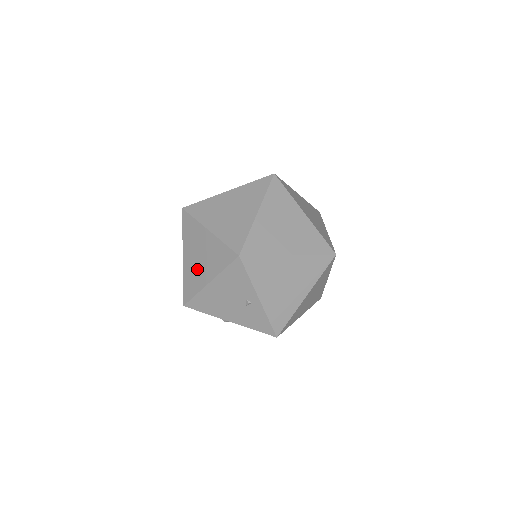
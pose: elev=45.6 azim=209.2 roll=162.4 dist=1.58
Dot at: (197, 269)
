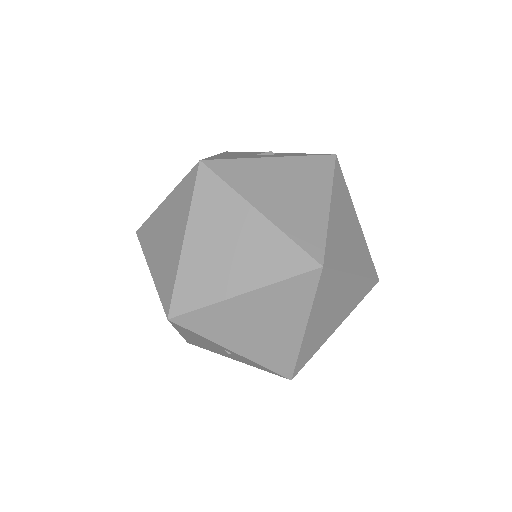
Dot at: occluded
